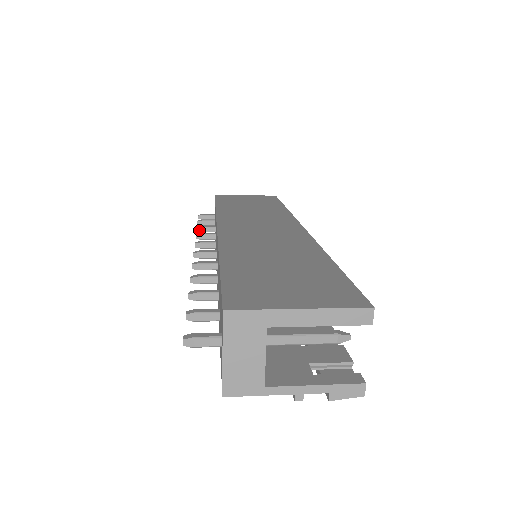
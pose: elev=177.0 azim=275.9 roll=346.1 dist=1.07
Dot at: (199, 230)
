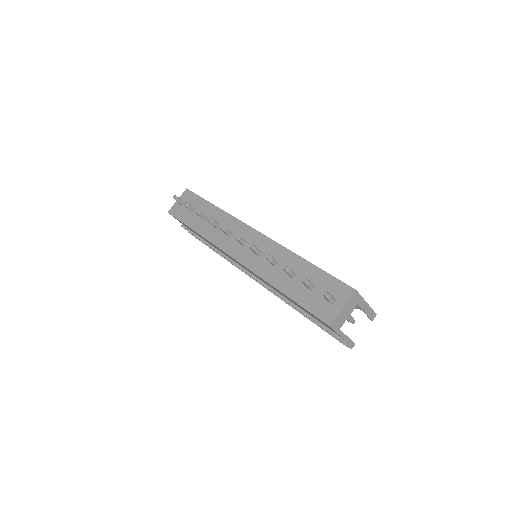
Dot at: (198, 212)
